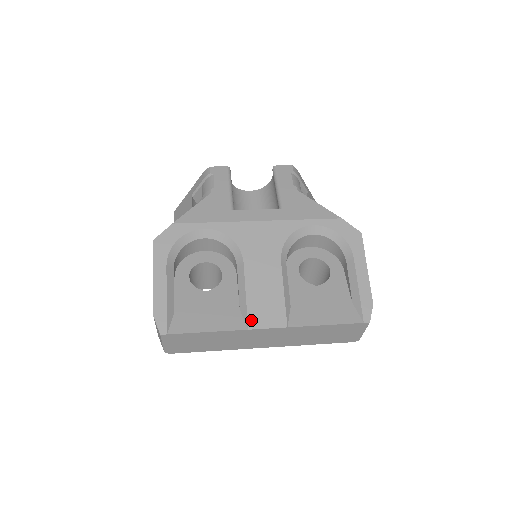
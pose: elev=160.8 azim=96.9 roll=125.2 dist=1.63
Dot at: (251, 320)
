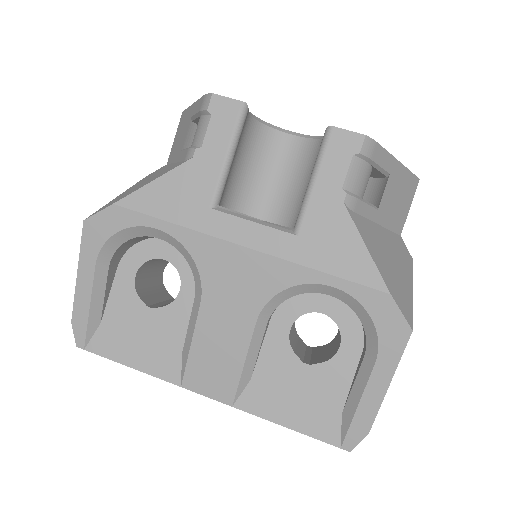
Dot at: (188, 378)
